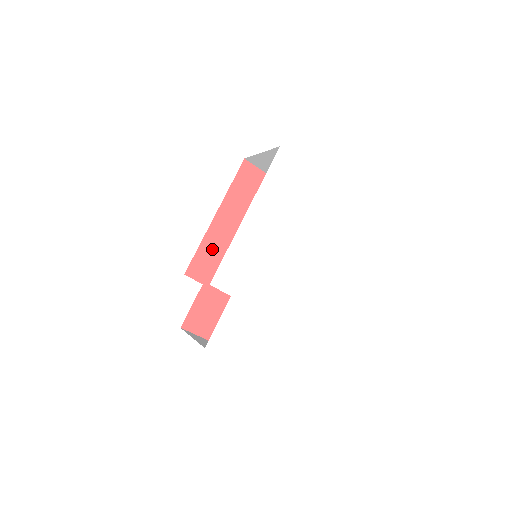
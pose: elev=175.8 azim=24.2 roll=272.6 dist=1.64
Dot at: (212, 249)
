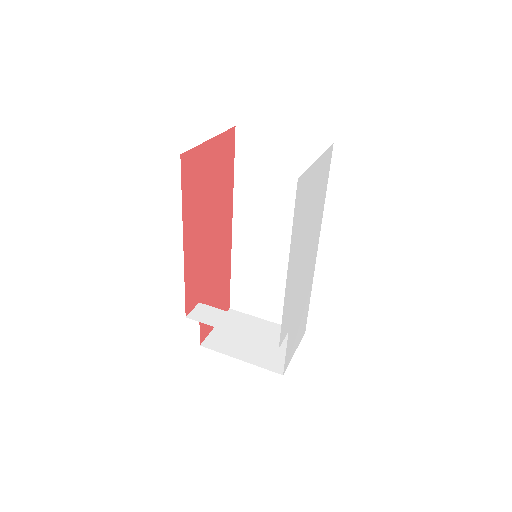
Dot at: (193, 272)
